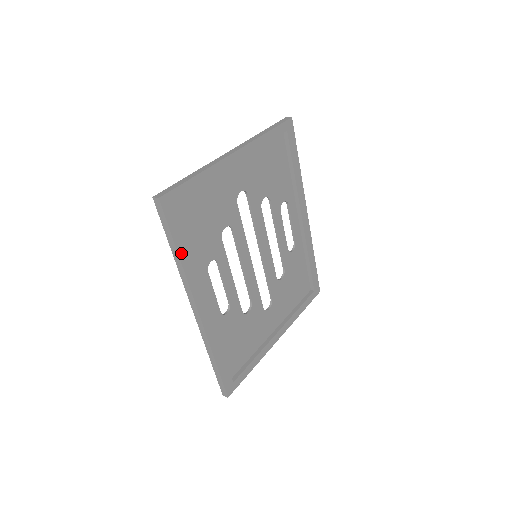
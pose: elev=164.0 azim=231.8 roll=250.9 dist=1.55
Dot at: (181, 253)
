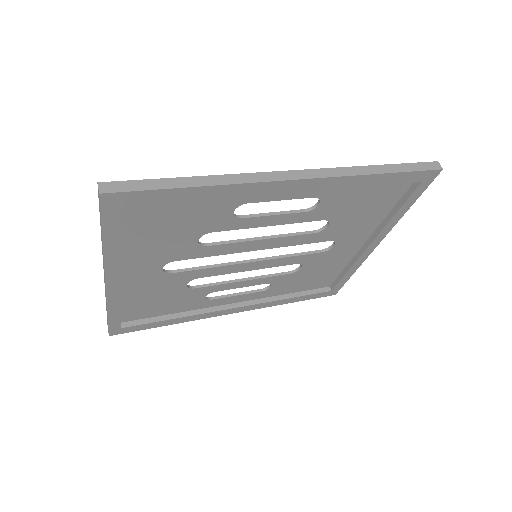
Dot at: (169, 323)
